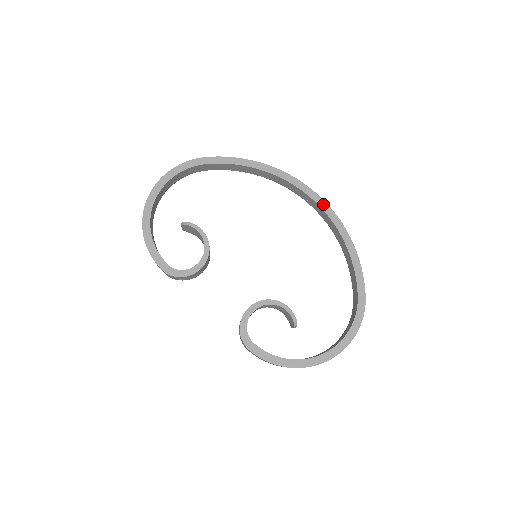
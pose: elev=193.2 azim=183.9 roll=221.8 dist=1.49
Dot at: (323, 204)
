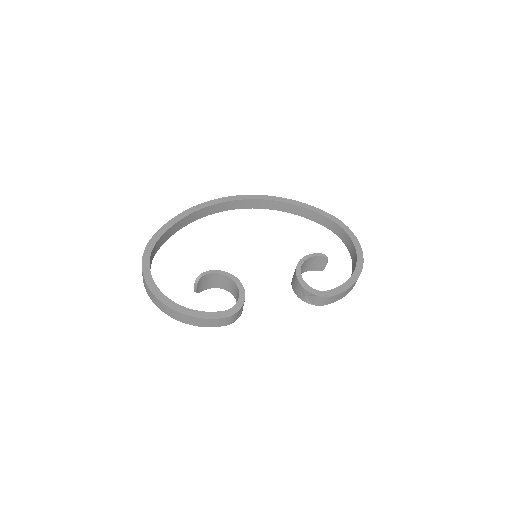
Dot at: (247, 197)
